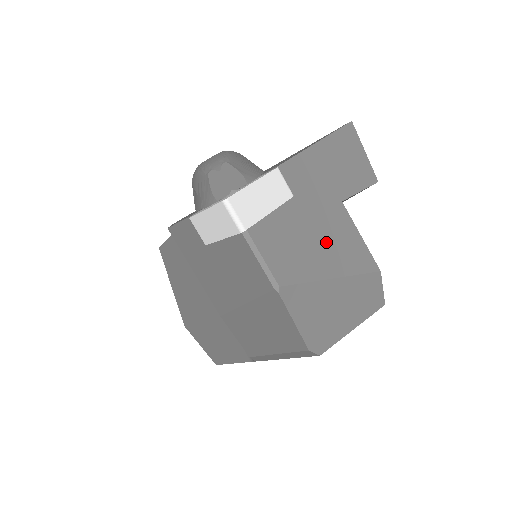
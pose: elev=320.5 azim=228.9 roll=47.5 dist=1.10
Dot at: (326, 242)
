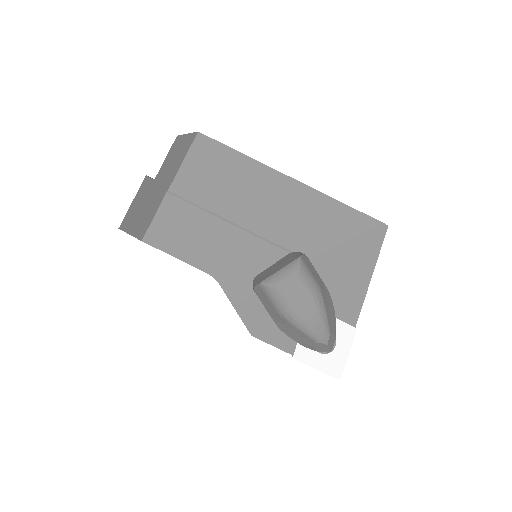
Dot at: occluded
